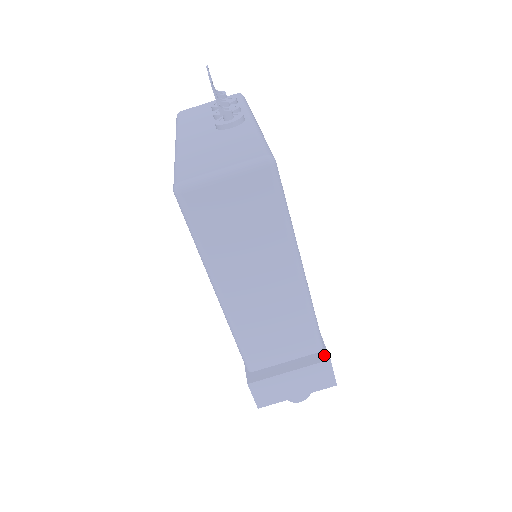
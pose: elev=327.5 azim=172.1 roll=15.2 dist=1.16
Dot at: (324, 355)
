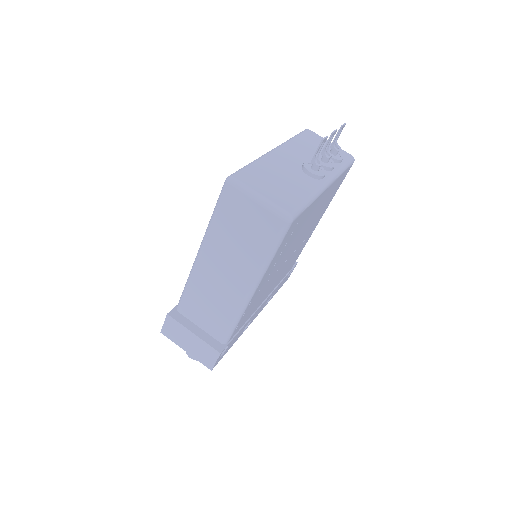
Dot at: (221, 347)
